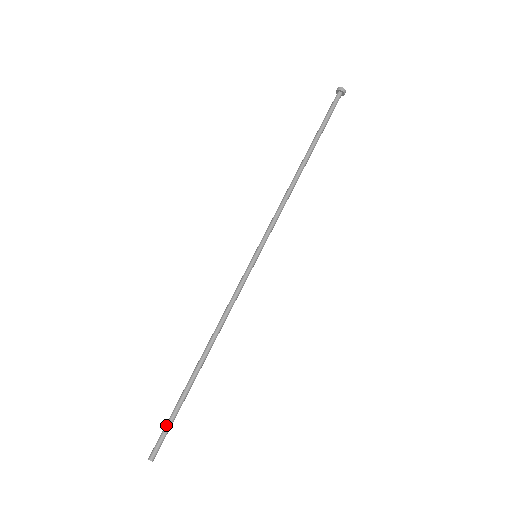
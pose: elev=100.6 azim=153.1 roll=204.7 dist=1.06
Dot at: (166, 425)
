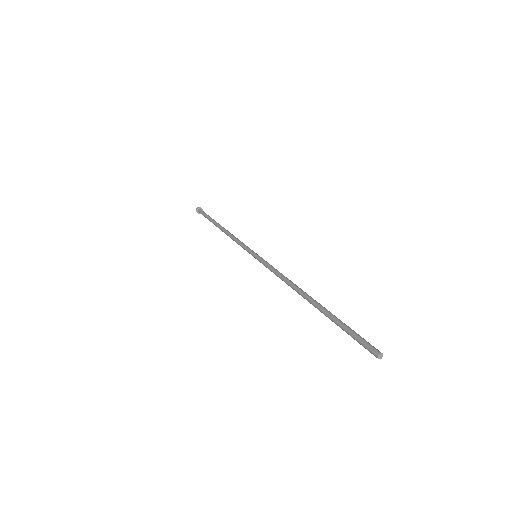
Dot at: (351, 332)
